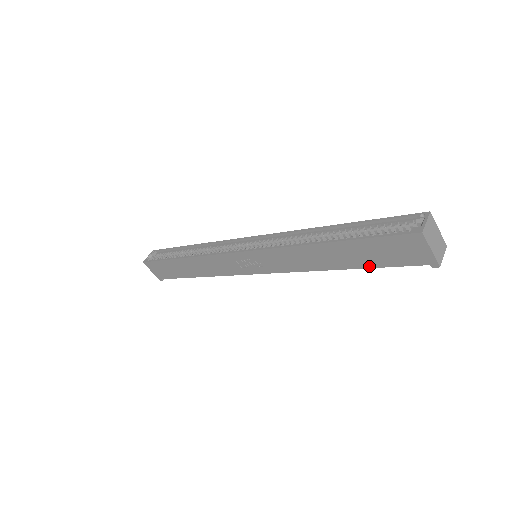
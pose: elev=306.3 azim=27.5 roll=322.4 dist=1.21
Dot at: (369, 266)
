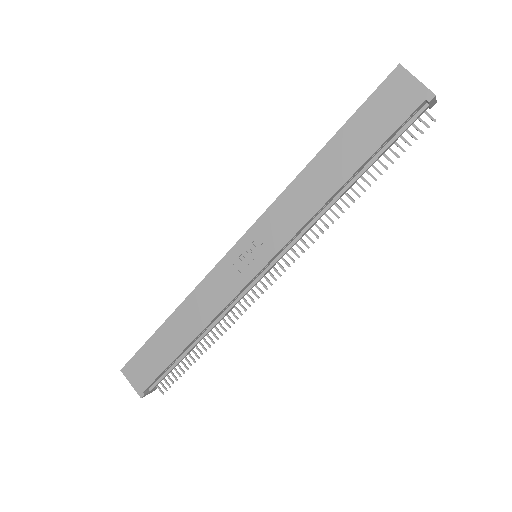
Dot at: (372, 151)
